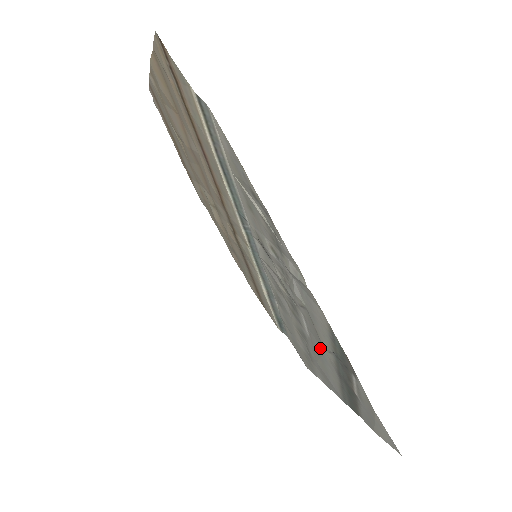
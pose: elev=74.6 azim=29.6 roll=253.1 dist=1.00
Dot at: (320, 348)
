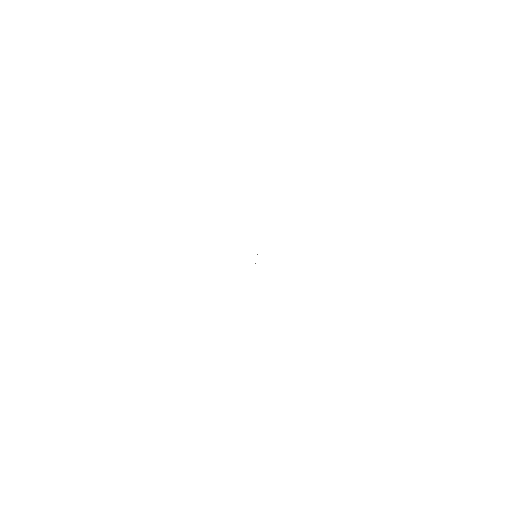
Dot at: occluded
